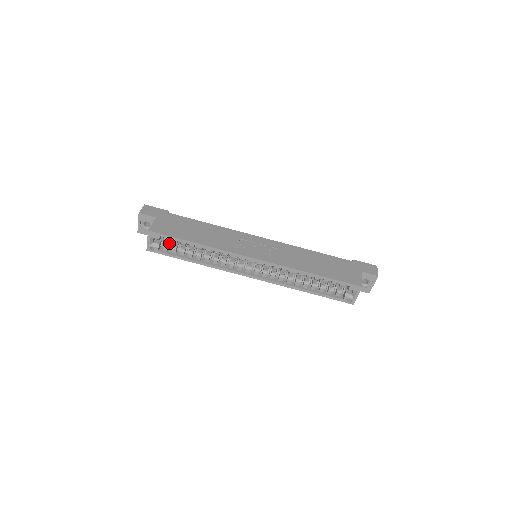
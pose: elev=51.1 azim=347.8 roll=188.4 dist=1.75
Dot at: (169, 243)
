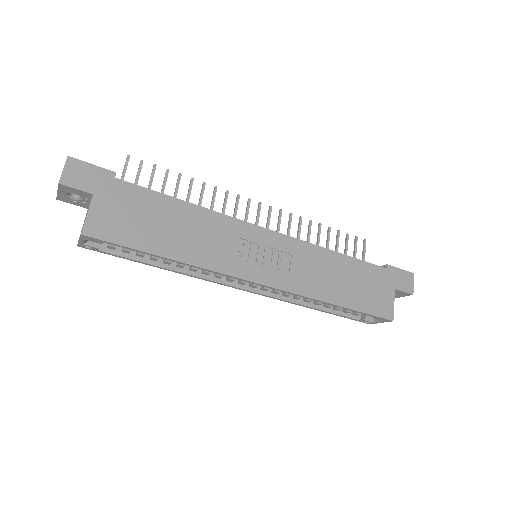
Dot at: occluded
